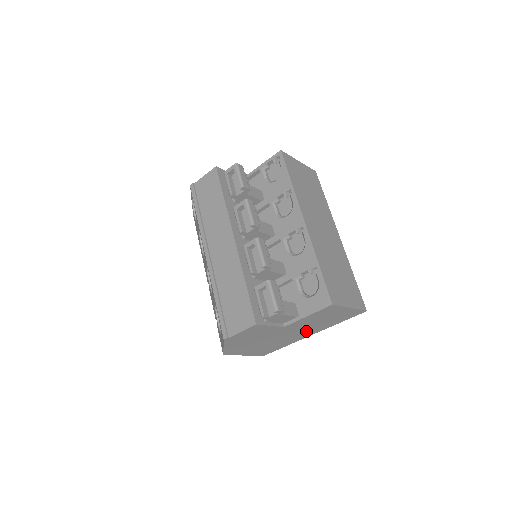
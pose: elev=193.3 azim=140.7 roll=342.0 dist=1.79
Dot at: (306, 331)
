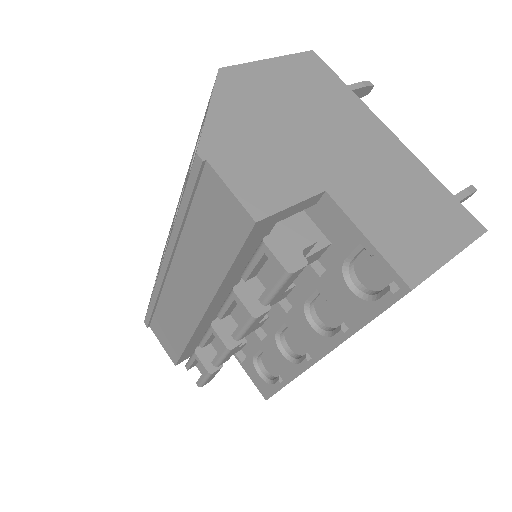
Dot at: occluded
